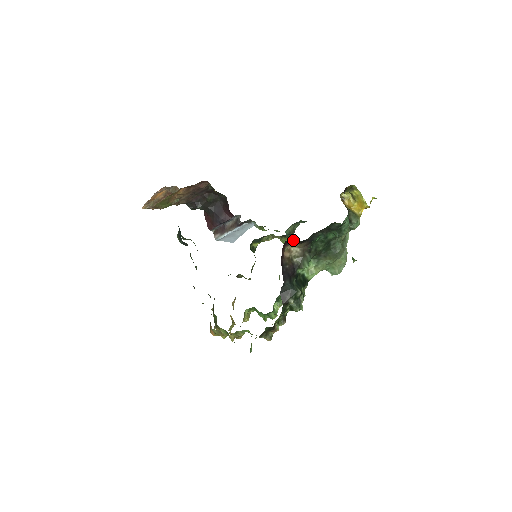
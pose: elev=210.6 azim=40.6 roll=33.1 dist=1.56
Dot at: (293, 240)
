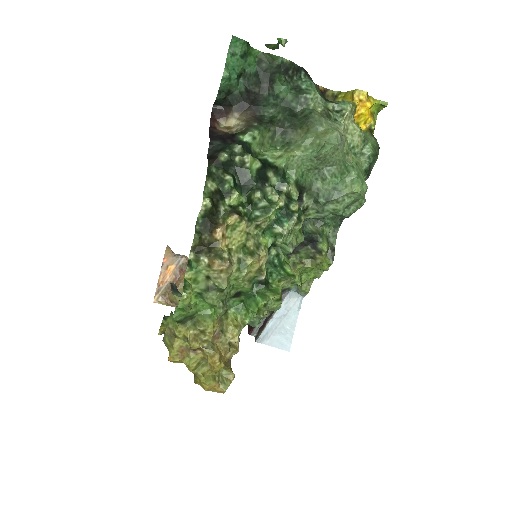
Dot at: (226, 109)
